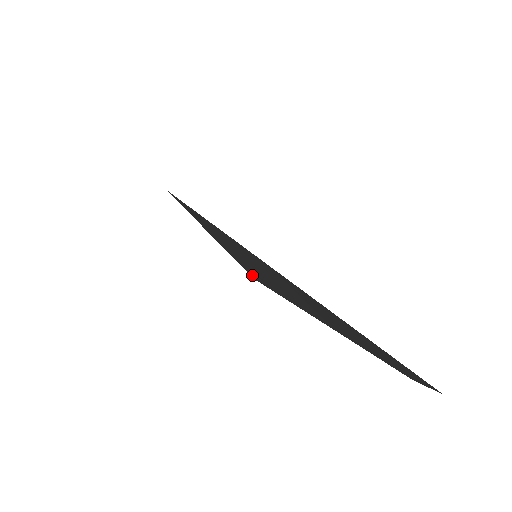
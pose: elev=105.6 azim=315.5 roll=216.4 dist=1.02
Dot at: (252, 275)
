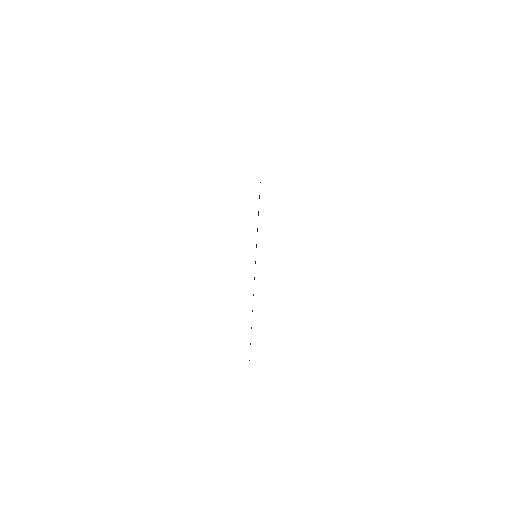
Dot at: occluded
